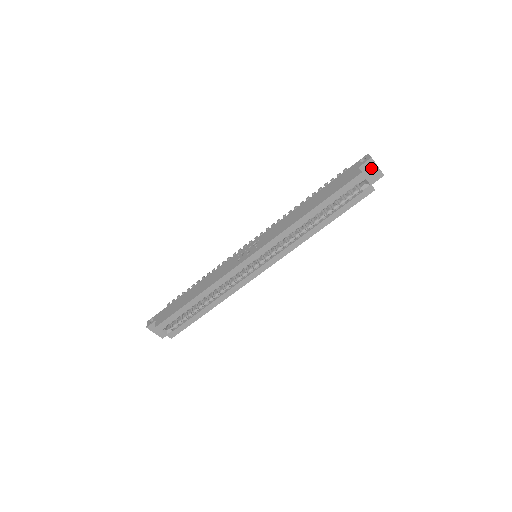
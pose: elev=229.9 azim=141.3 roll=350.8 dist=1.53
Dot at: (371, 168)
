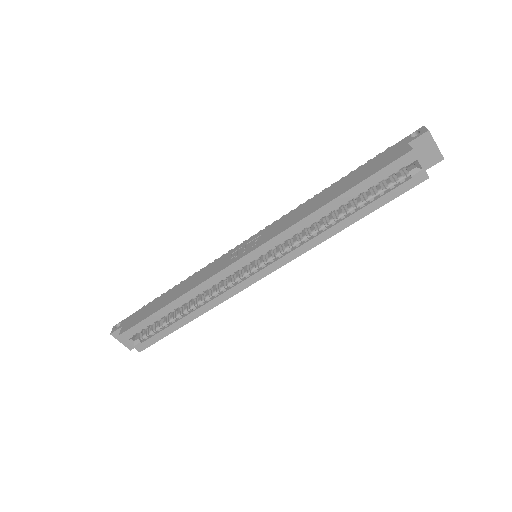
Dot at: (426, 146)
